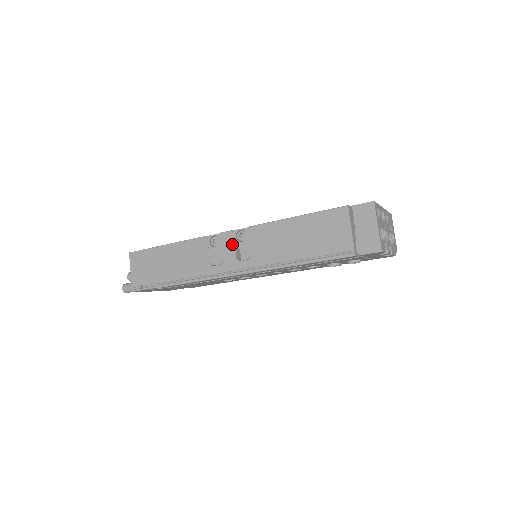
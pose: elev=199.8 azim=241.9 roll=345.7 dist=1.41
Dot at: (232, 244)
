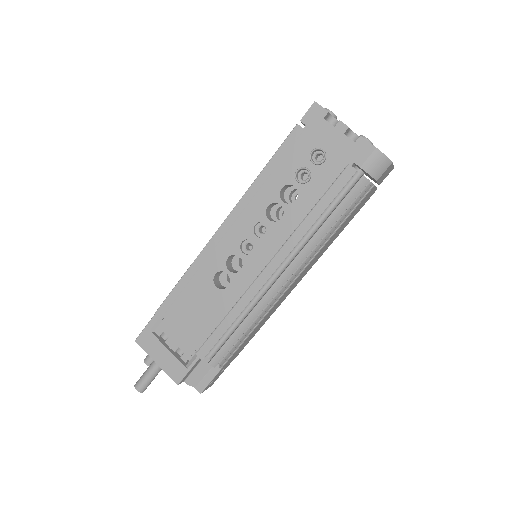
Dot at: occluded
